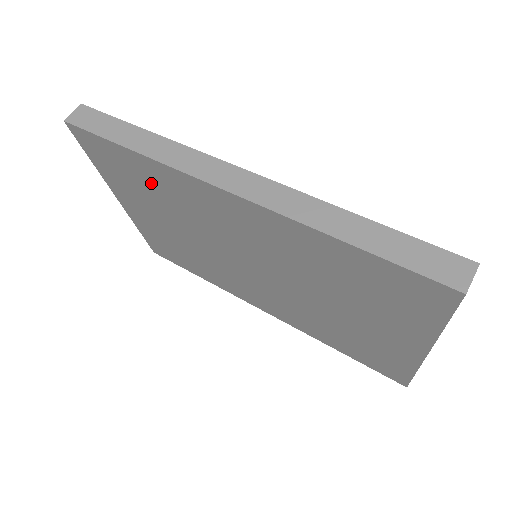
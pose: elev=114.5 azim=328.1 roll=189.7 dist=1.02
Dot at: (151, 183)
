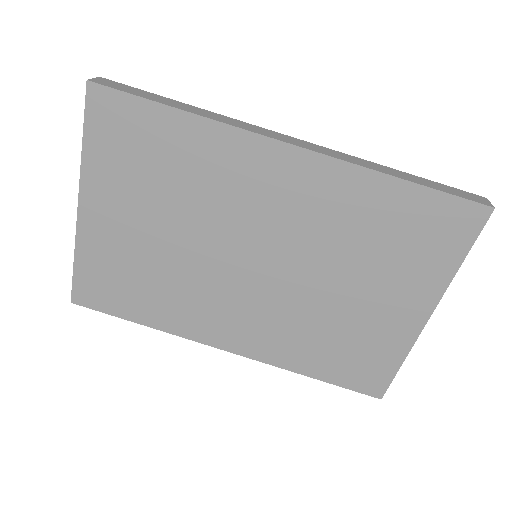
Dot at: (176, 158)
